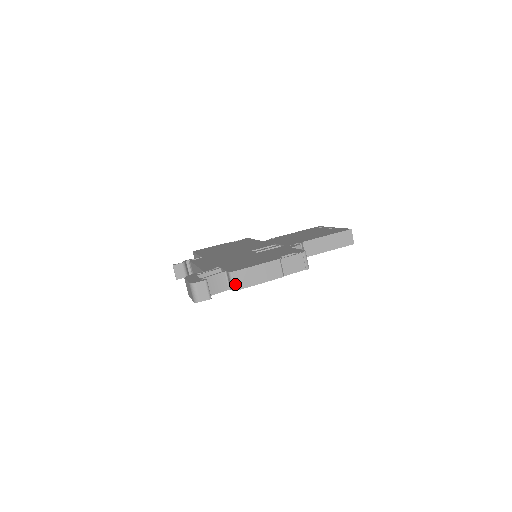
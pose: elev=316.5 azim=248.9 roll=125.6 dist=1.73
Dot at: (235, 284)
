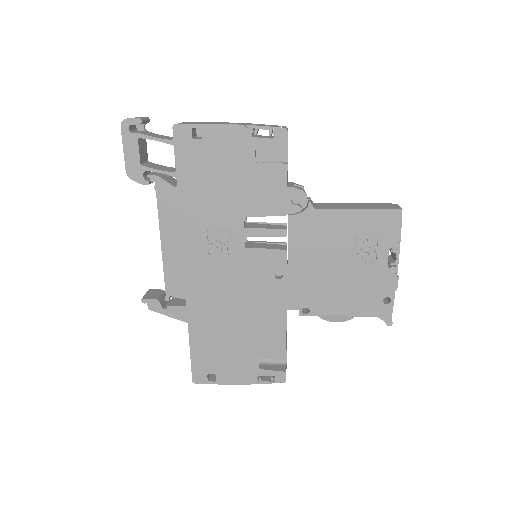
Dot at: occluded
